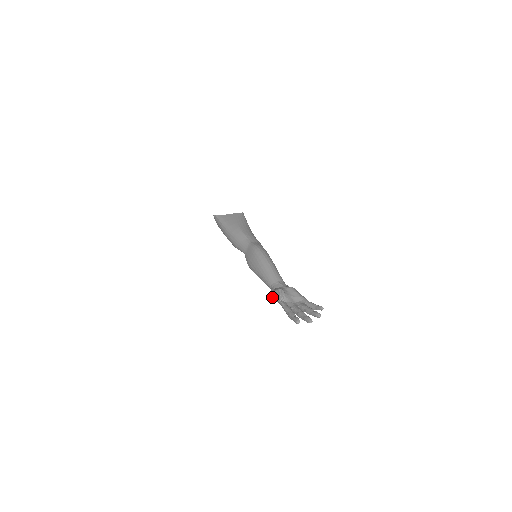
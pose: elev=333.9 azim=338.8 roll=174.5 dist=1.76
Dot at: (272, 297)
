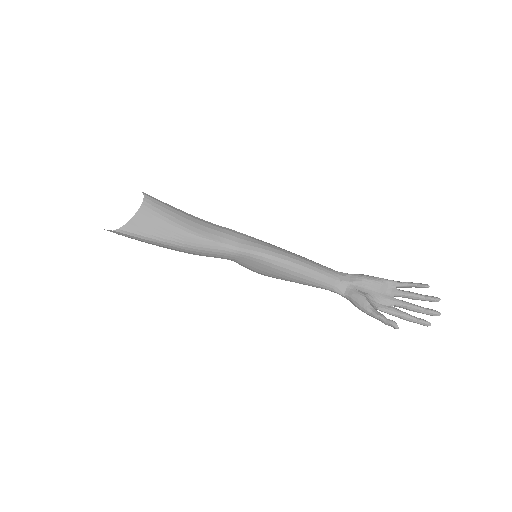
Dot at: occluded
